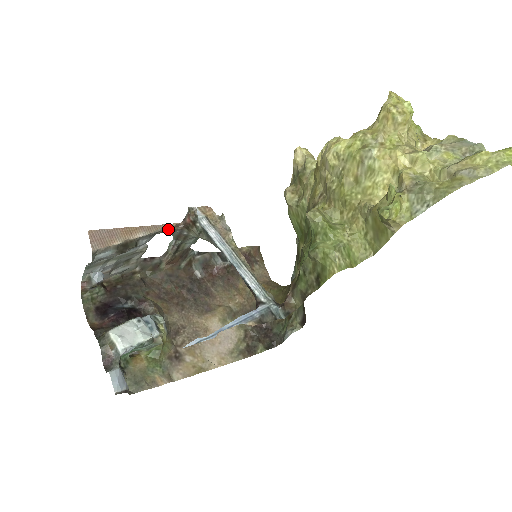
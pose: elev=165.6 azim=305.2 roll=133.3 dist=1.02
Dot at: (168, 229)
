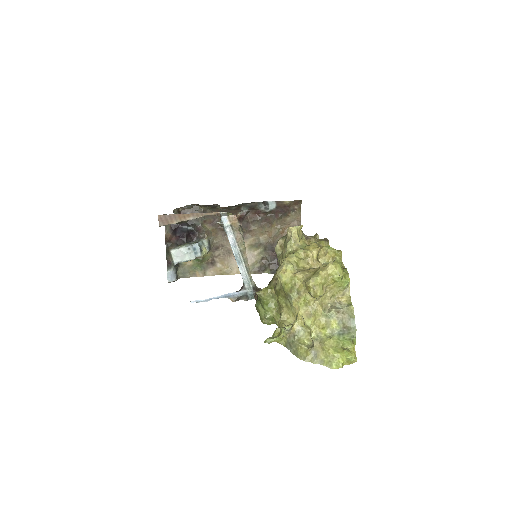
Dot at: (212, 214)
